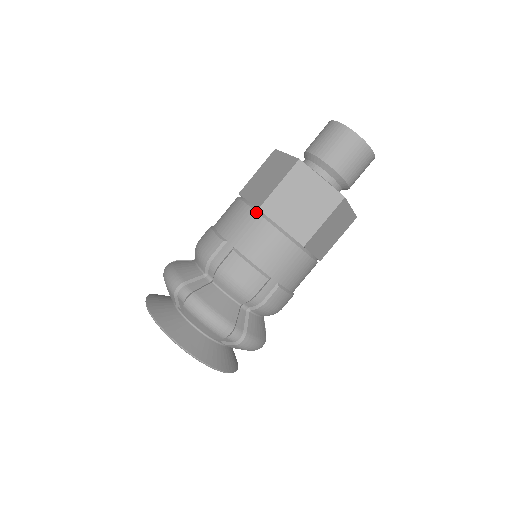
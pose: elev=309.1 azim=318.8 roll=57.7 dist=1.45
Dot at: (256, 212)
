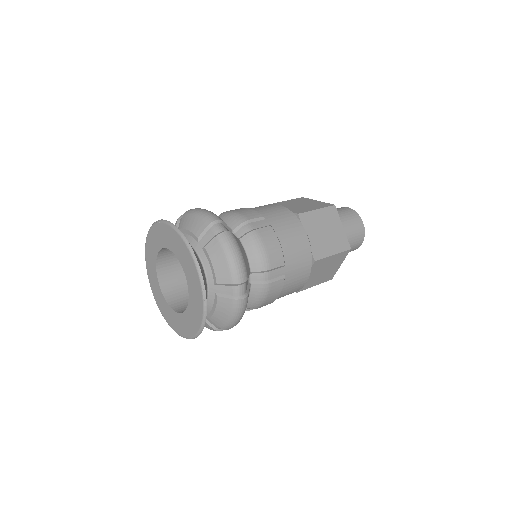
Dot at: (295, 215)
